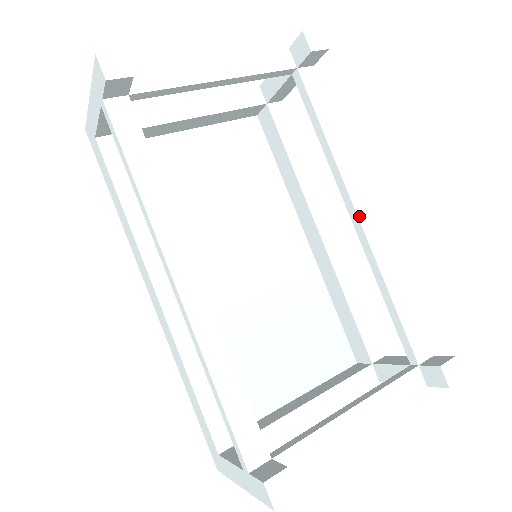
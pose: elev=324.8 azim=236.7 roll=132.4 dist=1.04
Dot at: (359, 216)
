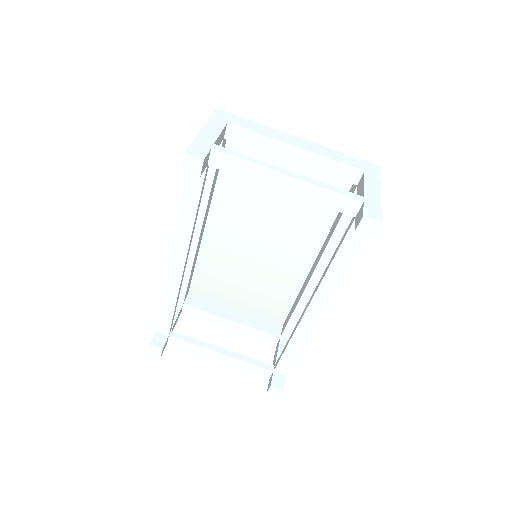
Dot at: (308, 309)
